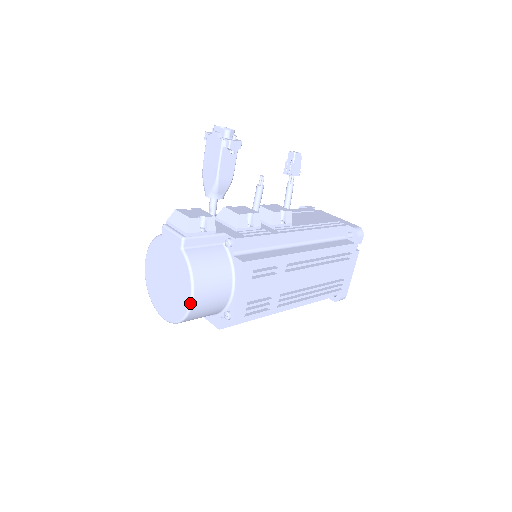
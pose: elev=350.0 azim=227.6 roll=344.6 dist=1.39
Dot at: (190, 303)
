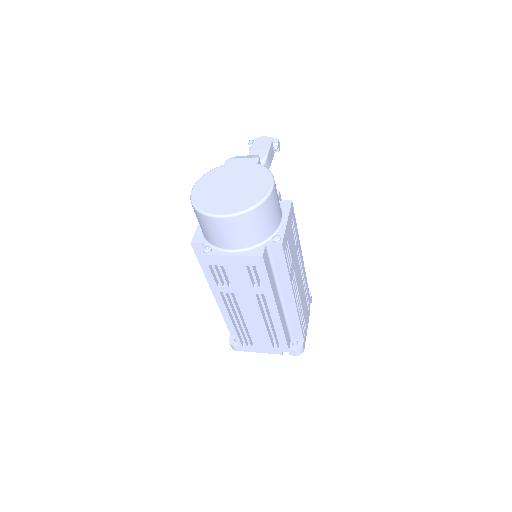
Dot at: (271, 188)
